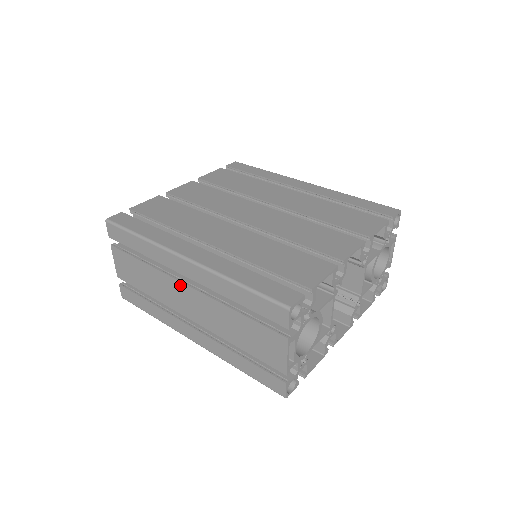
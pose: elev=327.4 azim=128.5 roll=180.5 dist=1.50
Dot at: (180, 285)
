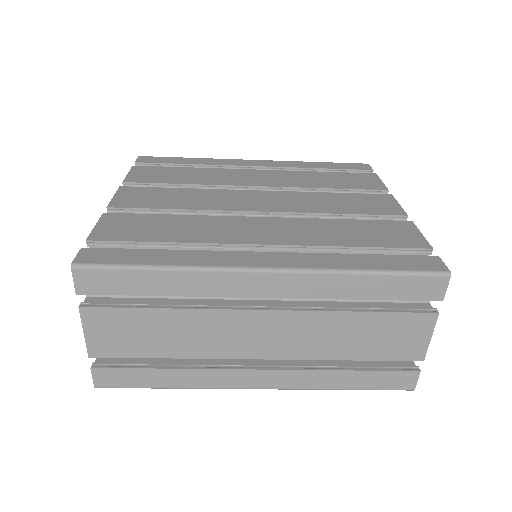
Dot at: (248, 315)
